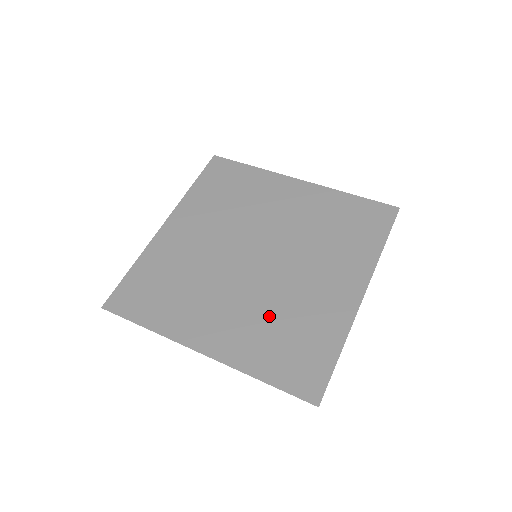
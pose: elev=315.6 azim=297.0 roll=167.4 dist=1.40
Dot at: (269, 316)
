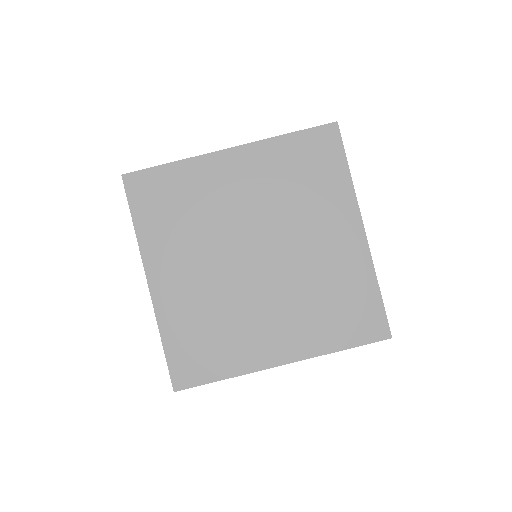
Dot at: (309, 300)
